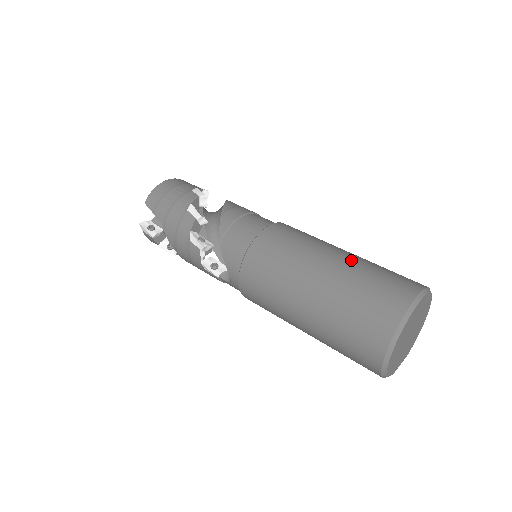
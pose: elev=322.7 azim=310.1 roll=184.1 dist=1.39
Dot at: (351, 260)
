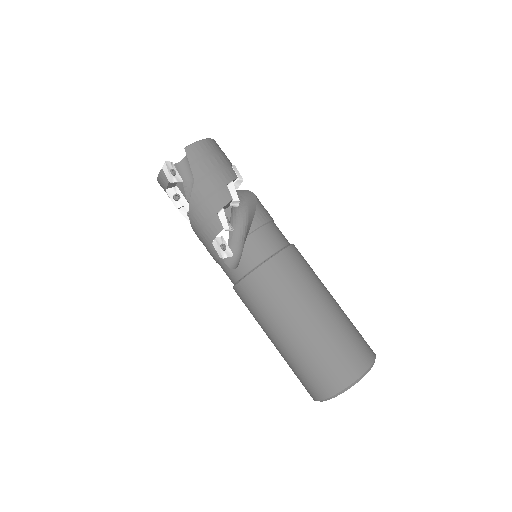
Dot at: (340, 309)
